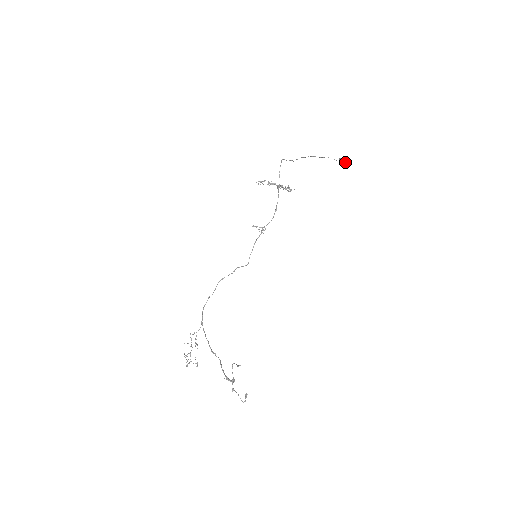
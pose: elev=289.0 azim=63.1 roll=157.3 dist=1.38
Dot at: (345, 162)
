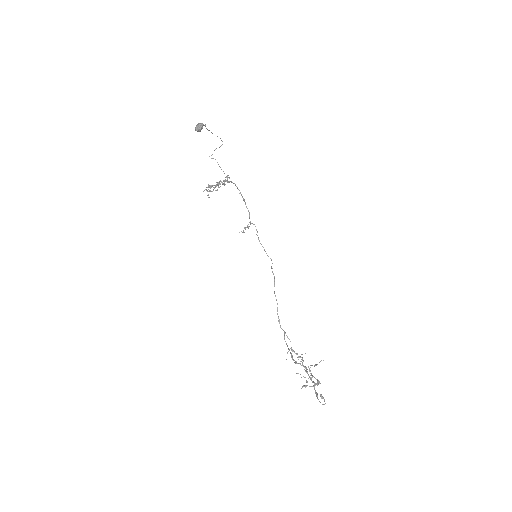
Dot at: (195, 130)
